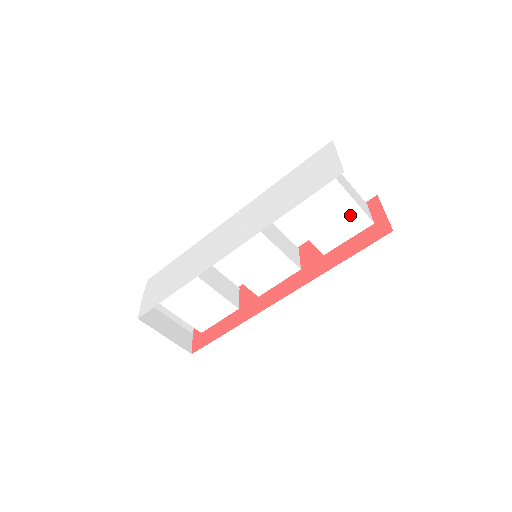
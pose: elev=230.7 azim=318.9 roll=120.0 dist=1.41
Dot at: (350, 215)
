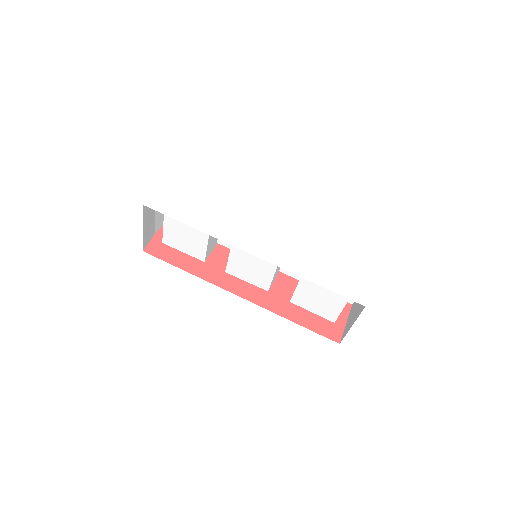
Dot at: (331, 308)
